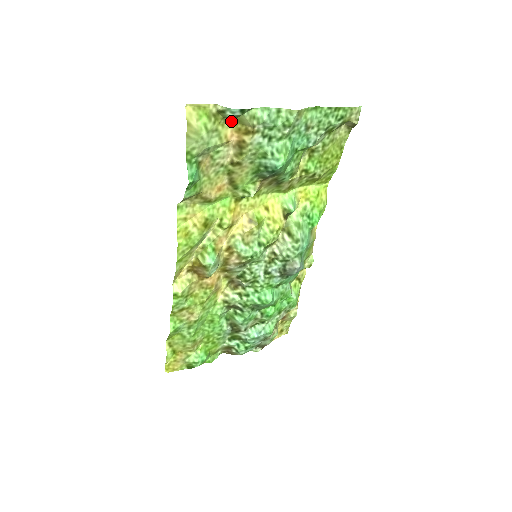
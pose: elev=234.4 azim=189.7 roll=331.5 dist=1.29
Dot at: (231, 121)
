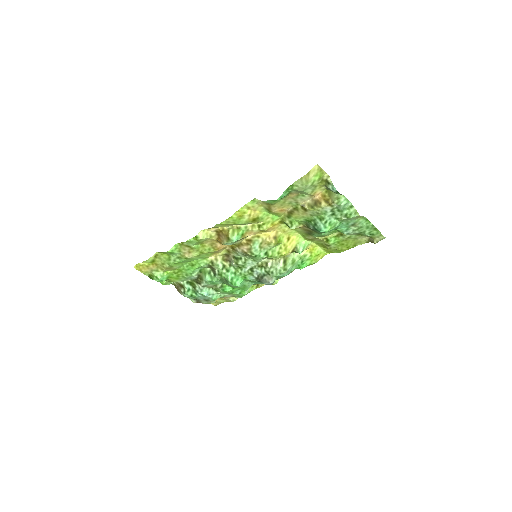
Dot at: (326, 188)
